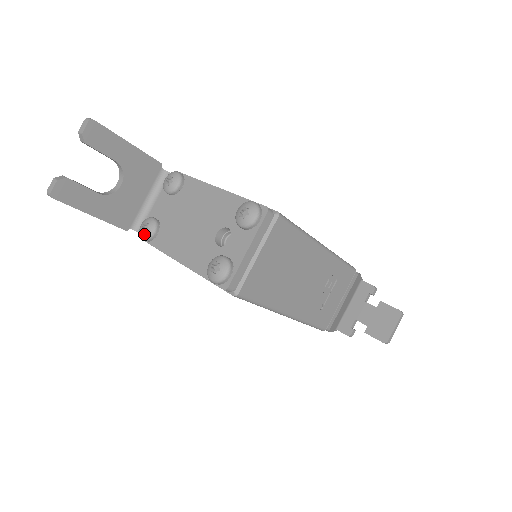
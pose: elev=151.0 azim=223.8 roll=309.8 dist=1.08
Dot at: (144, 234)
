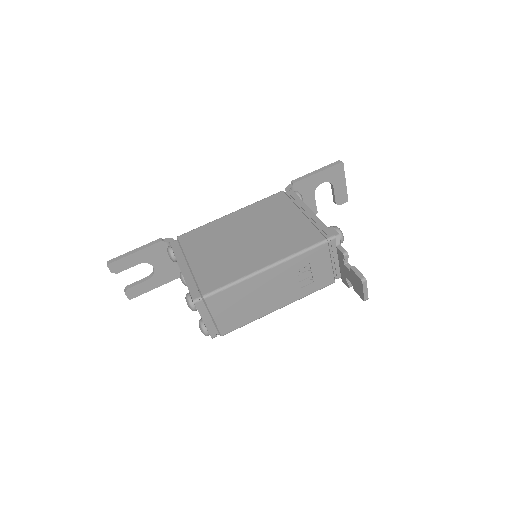
Dot at: (184, 284)
